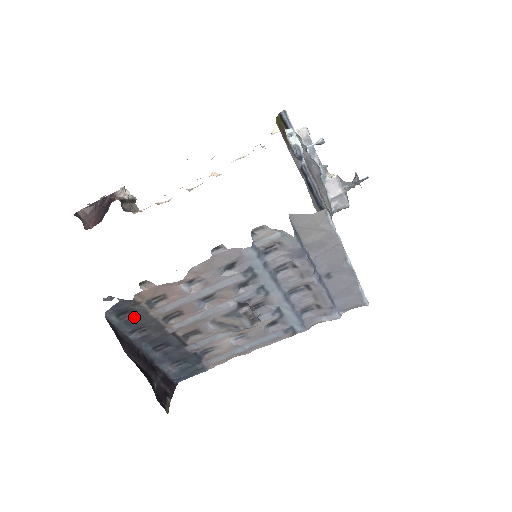
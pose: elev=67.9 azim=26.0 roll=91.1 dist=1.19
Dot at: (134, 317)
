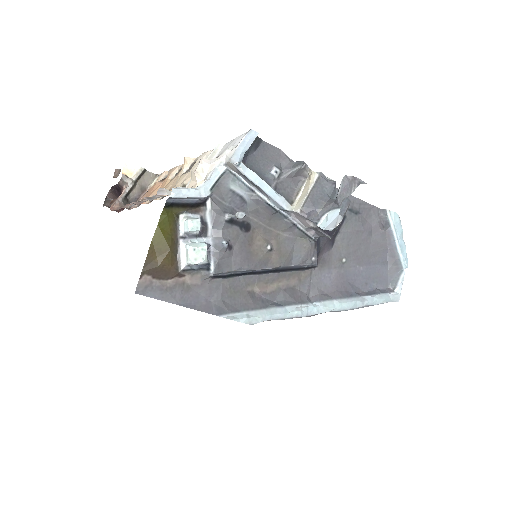
Dot at: occluded
